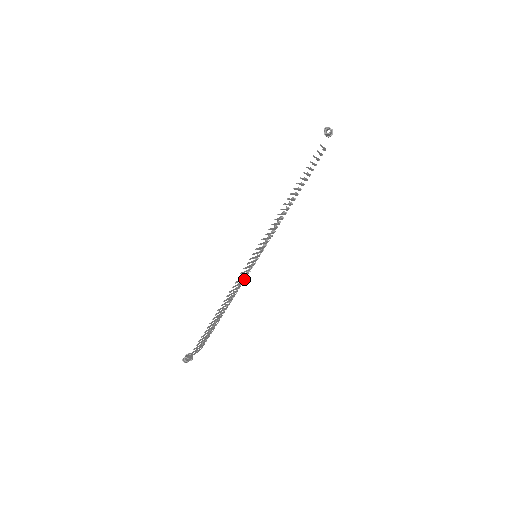
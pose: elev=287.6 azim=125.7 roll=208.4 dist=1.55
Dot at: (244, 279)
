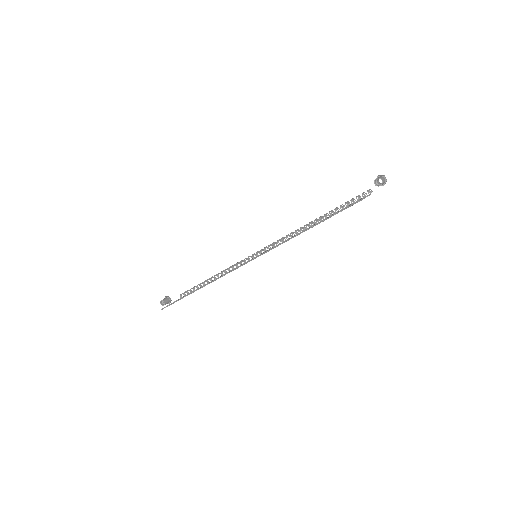
Dot at: occluded
